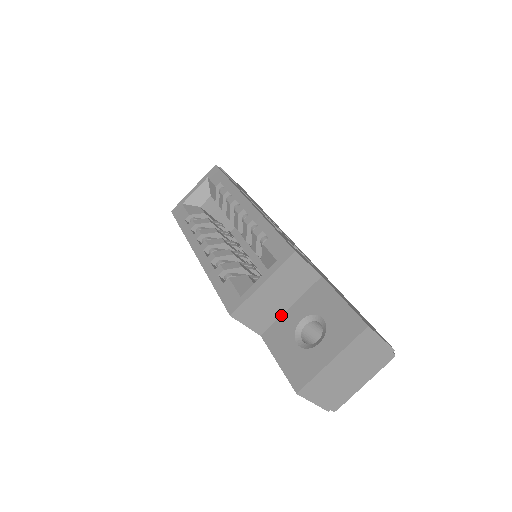
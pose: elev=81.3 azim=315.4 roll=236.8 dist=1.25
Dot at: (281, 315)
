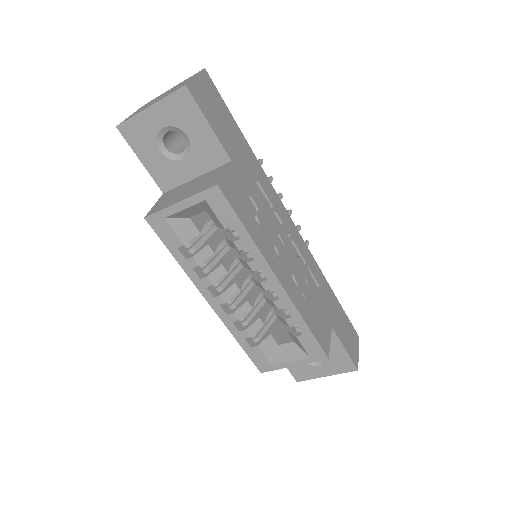
Dot at: occluded
